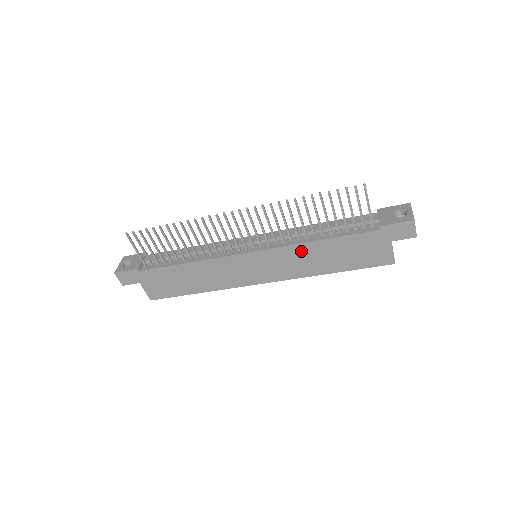
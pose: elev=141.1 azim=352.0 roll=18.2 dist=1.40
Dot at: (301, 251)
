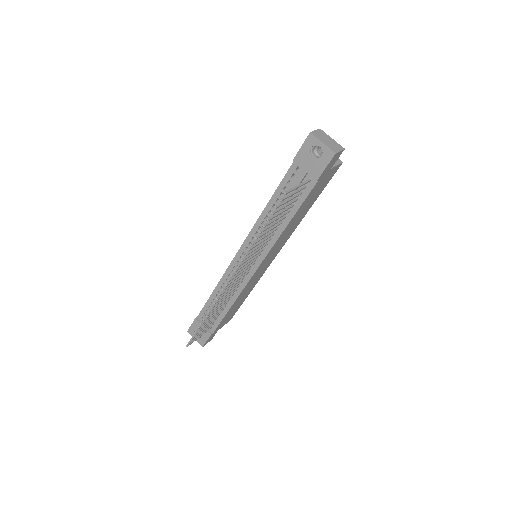
Dot at: (283, 234)
